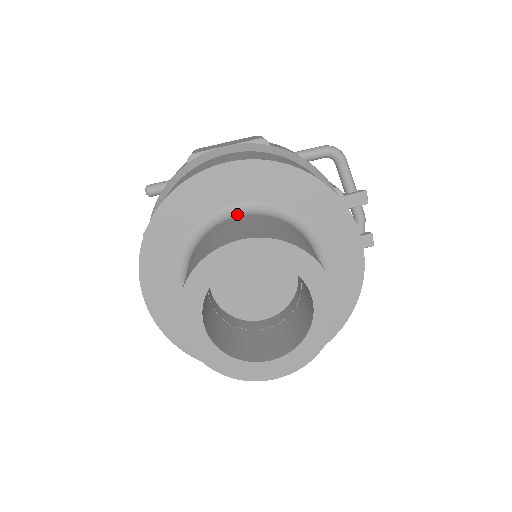
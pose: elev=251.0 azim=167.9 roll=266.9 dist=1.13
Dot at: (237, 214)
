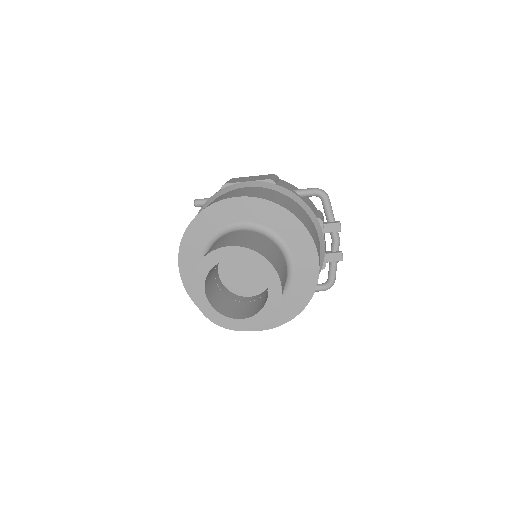
Dot at: (240, 229)
